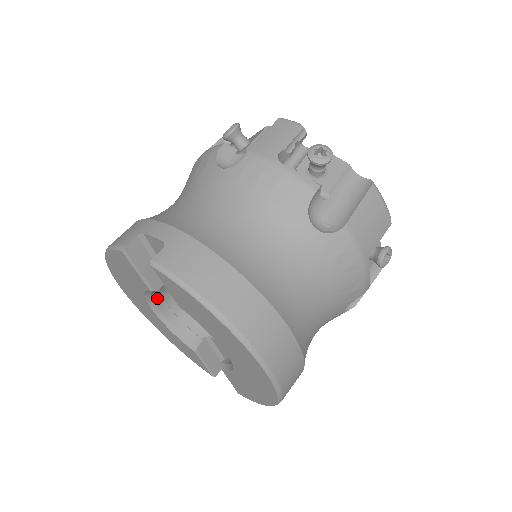
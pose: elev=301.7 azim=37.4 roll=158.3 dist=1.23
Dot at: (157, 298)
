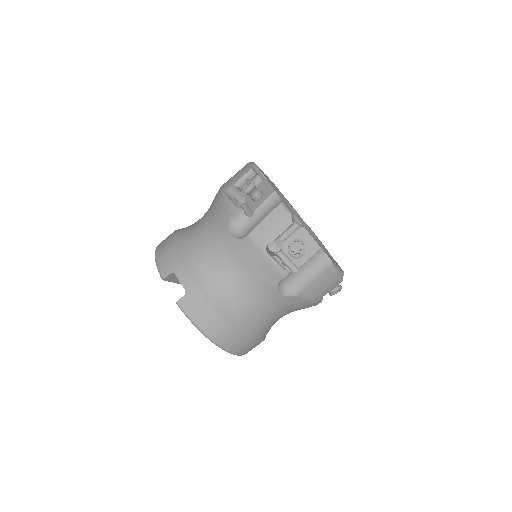
Dot at: occluded
